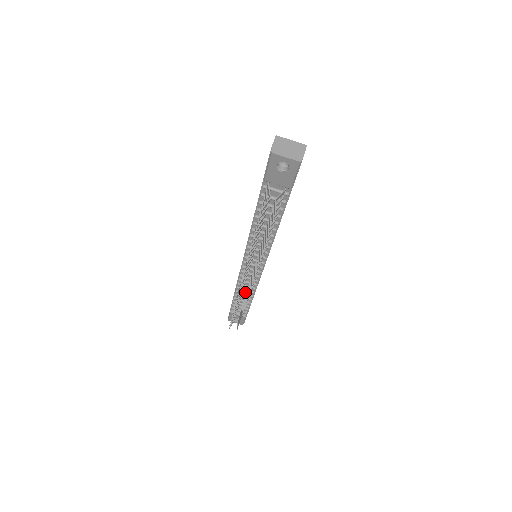
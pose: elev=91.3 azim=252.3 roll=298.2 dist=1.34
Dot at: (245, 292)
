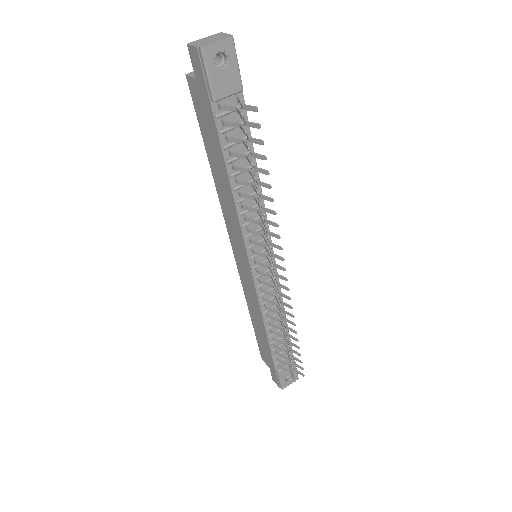
Dot at: (275, 321)
